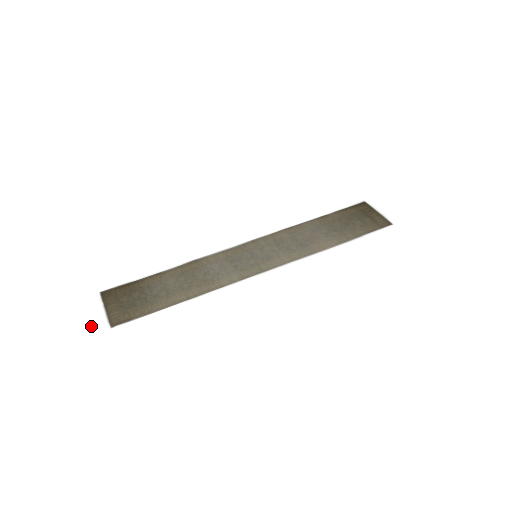
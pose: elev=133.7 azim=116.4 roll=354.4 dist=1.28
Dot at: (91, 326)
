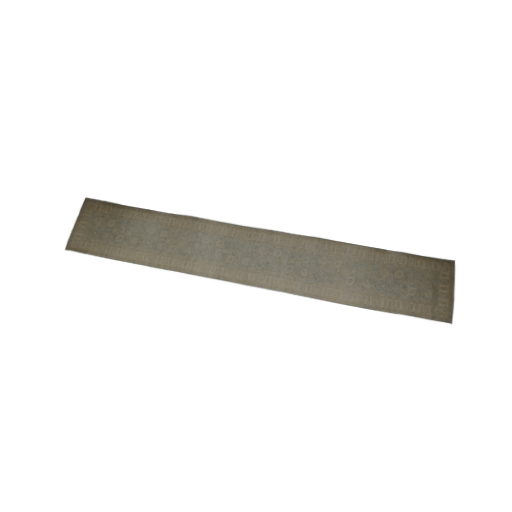
Dot at: (52, 235)
